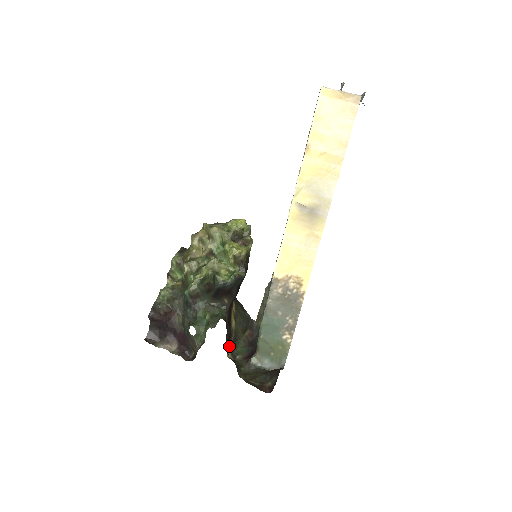
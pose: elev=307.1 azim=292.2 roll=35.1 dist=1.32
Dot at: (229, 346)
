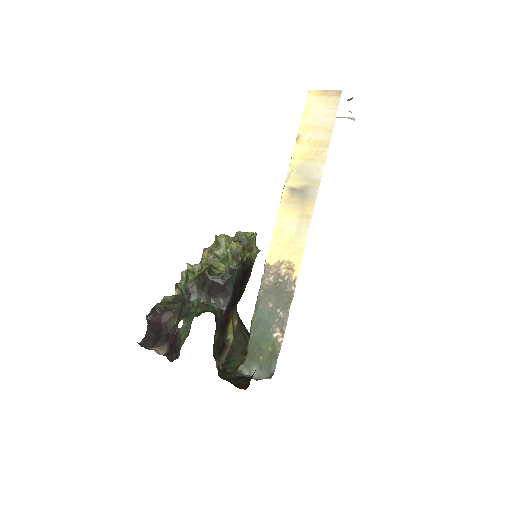
Dot at: (222, 359)
